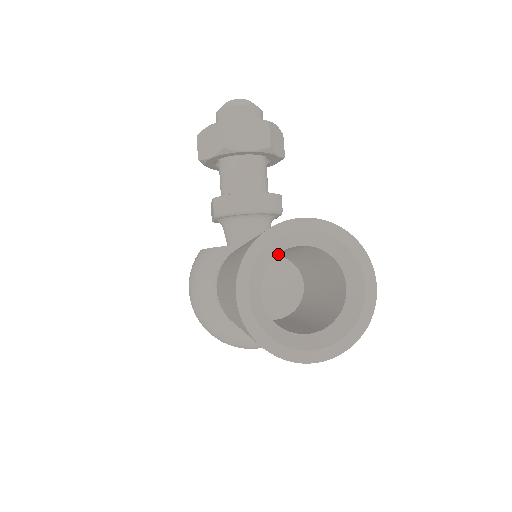
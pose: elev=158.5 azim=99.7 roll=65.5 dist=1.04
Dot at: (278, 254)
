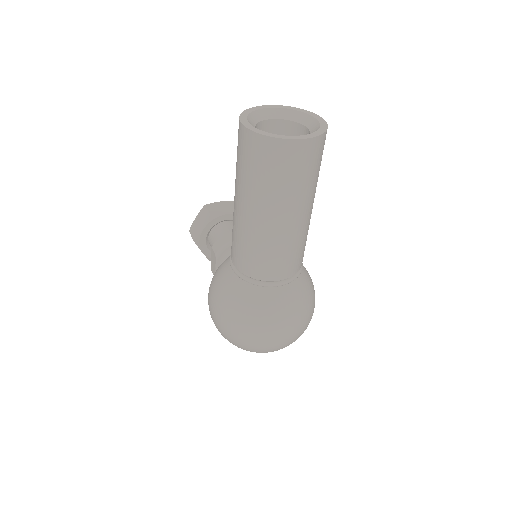
Dot at: occluded
